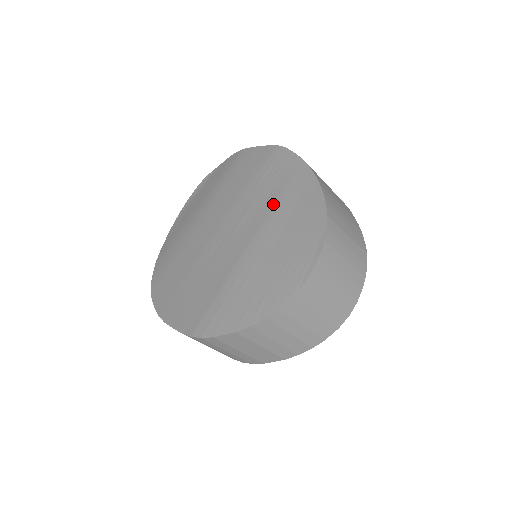
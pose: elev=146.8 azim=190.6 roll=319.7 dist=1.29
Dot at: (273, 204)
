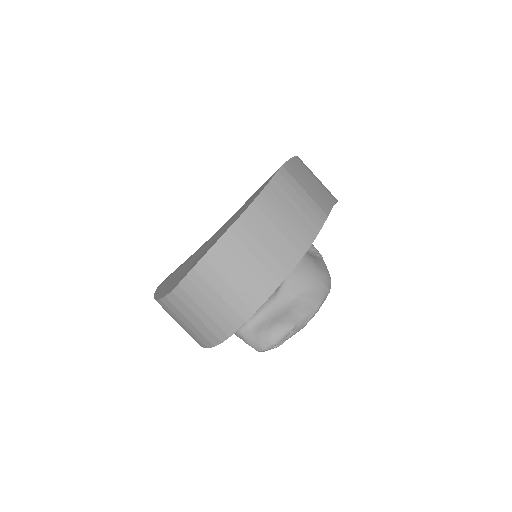
Dot at: (231, 219)
